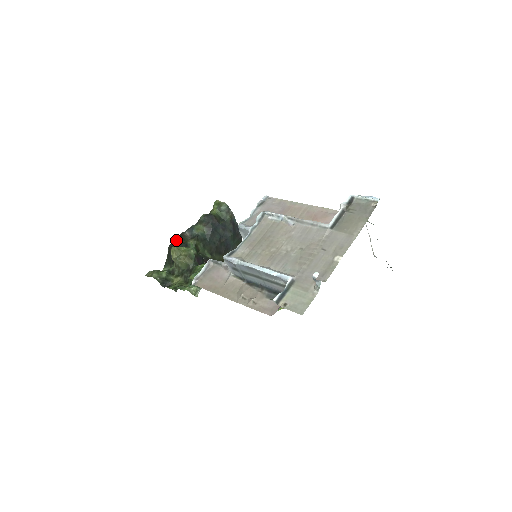
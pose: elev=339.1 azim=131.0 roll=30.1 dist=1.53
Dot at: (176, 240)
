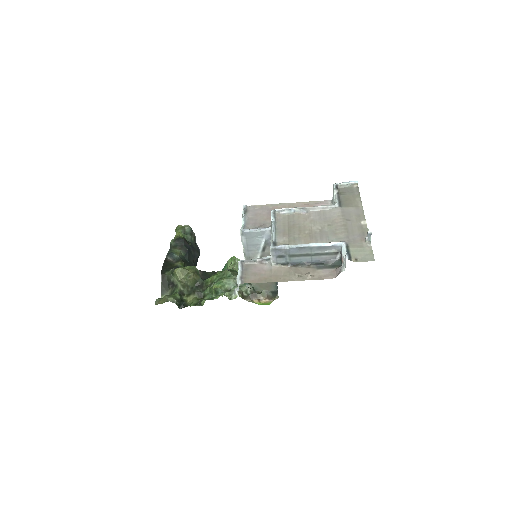
Dot at: (164, 266)
